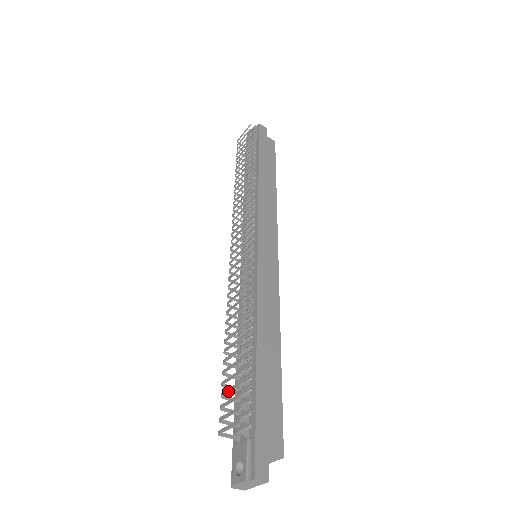
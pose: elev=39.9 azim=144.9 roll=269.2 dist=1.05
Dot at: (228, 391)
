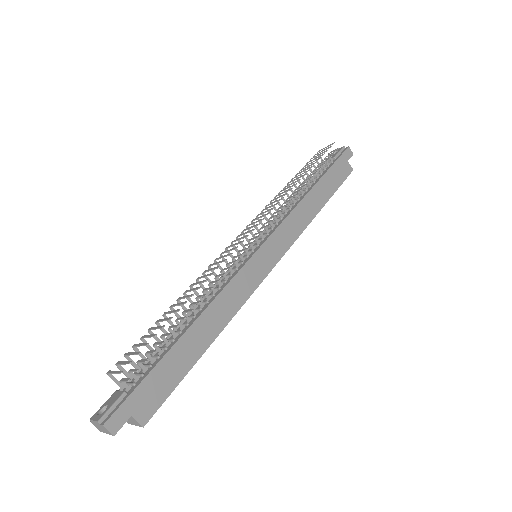
Dot at: (138, 345)
